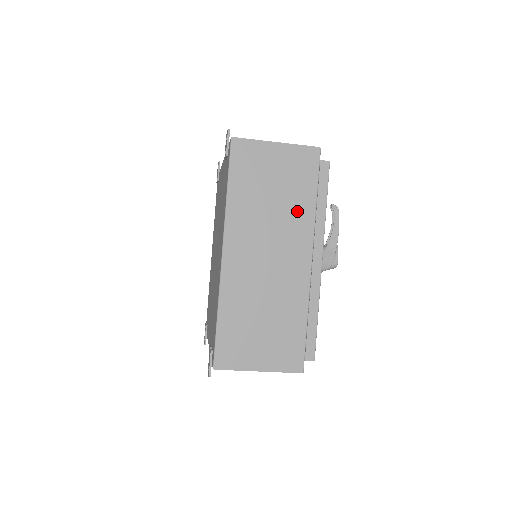
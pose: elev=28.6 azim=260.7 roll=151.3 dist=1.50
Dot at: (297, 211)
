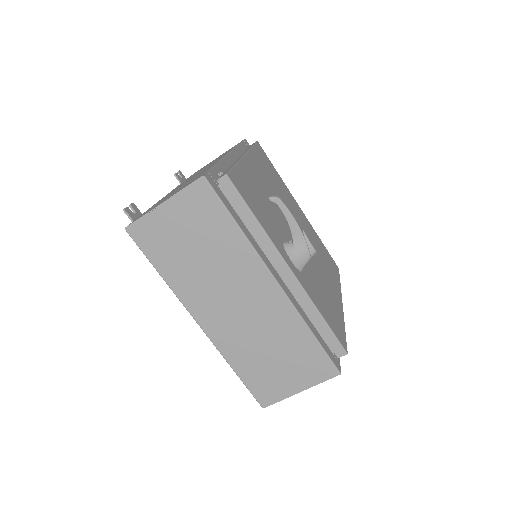
Dot at: (230, 250)
